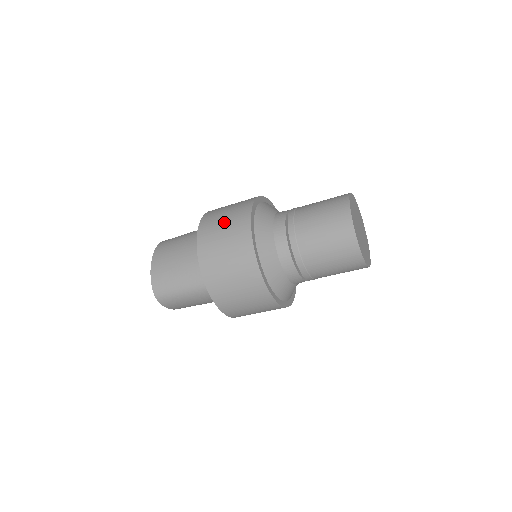
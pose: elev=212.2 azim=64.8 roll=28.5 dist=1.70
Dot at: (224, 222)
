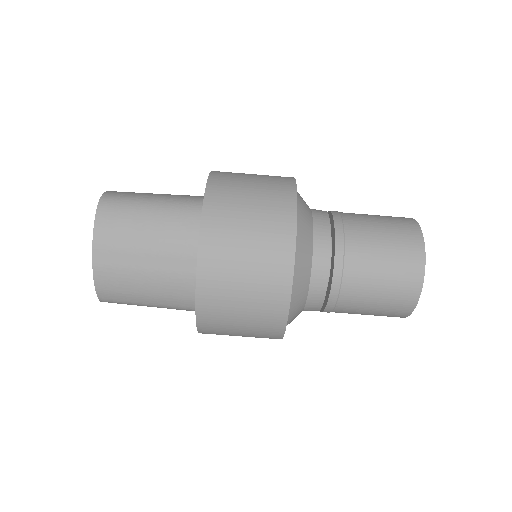
Dot at: occluded
